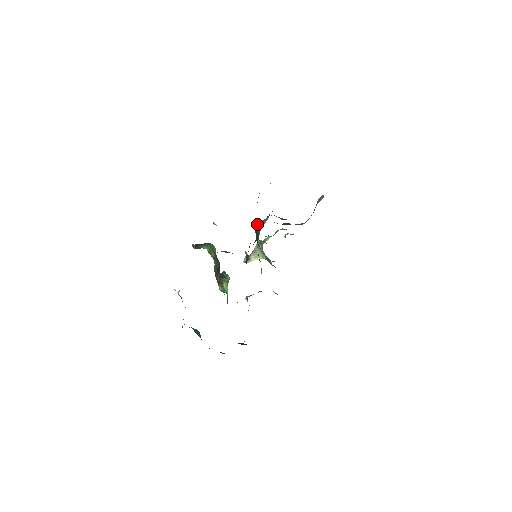
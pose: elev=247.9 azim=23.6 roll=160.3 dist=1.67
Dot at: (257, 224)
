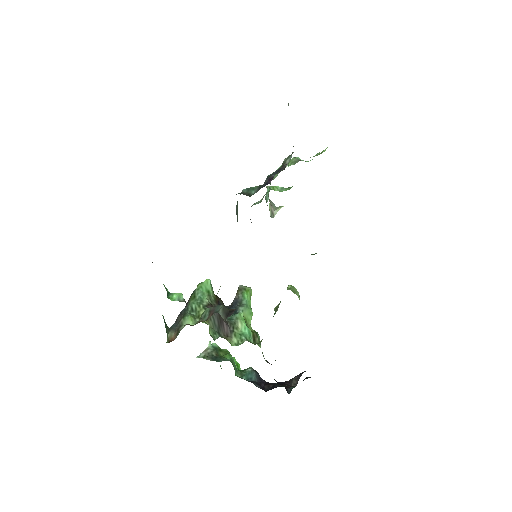
Dot at: (236, 210)
